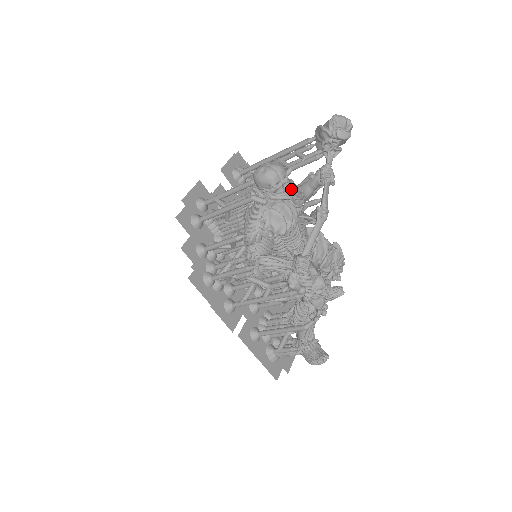
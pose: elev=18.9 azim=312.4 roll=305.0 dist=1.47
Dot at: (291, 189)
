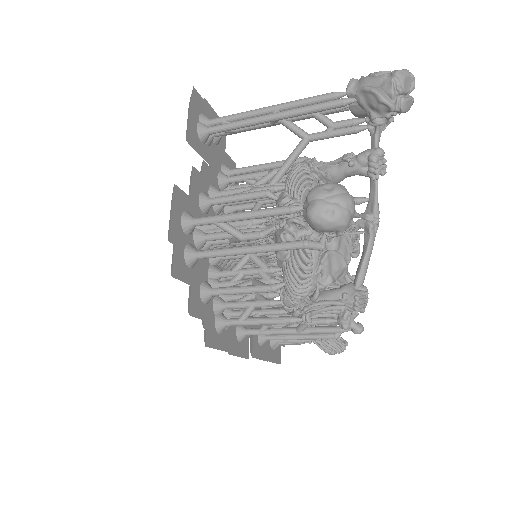
Dot at: occluded
